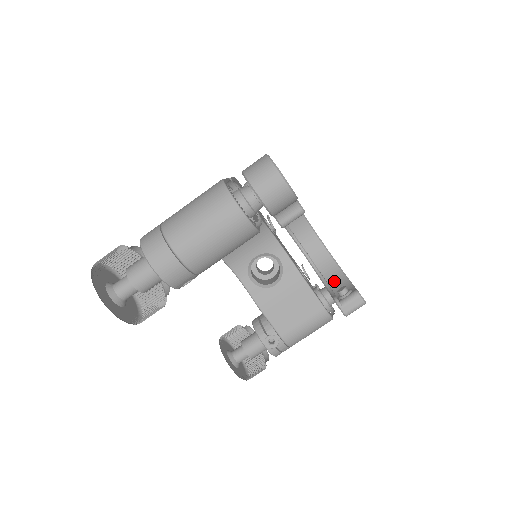
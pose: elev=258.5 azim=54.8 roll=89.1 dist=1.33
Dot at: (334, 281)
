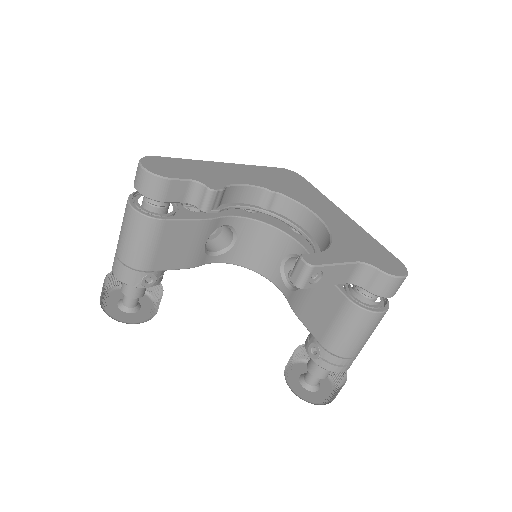
Dot at: occluded
